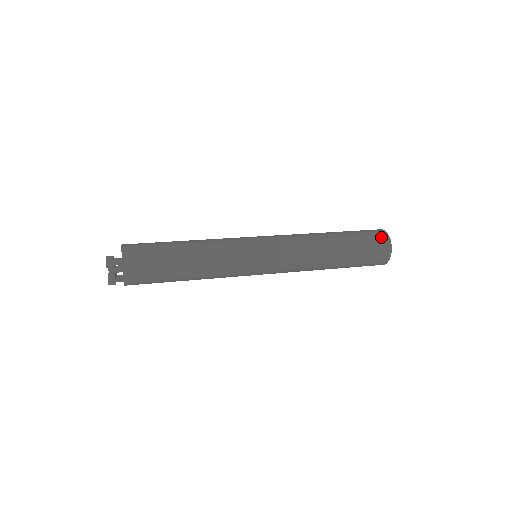
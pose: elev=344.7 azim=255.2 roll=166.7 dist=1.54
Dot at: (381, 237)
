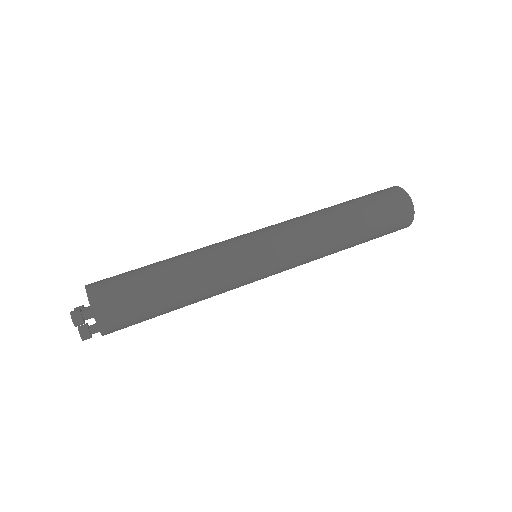
Dot at: (402, 201)
